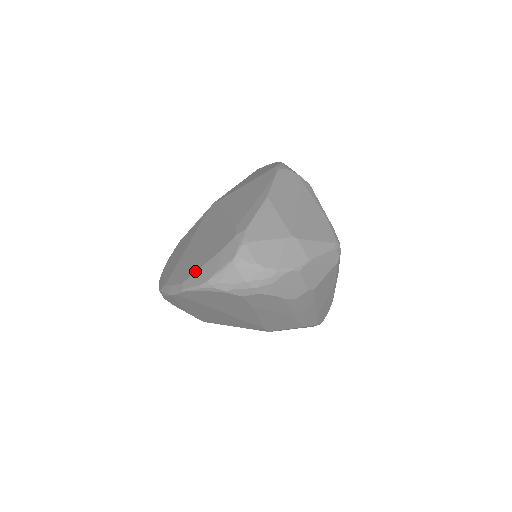
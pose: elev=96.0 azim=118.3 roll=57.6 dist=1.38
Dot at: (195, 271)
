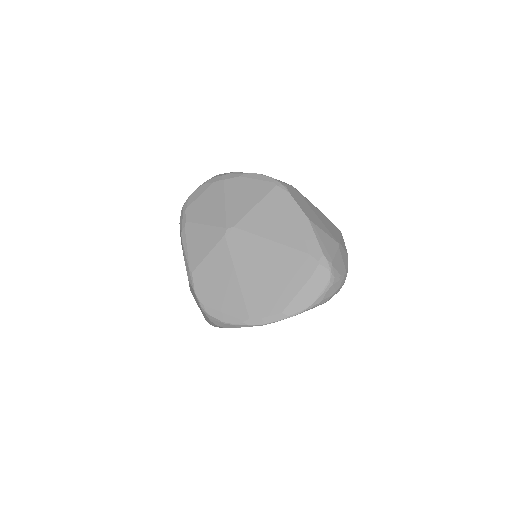
Dot at: (292, 299)
